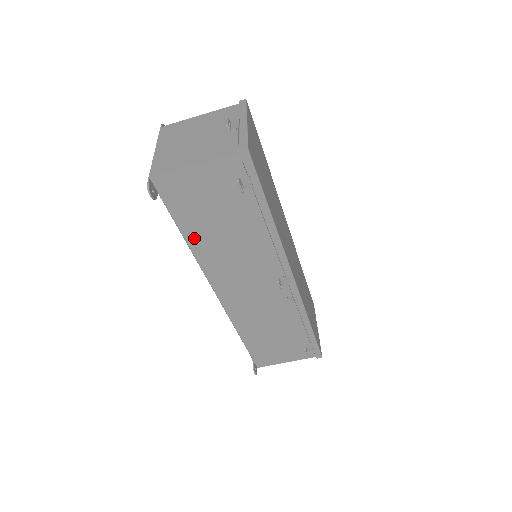
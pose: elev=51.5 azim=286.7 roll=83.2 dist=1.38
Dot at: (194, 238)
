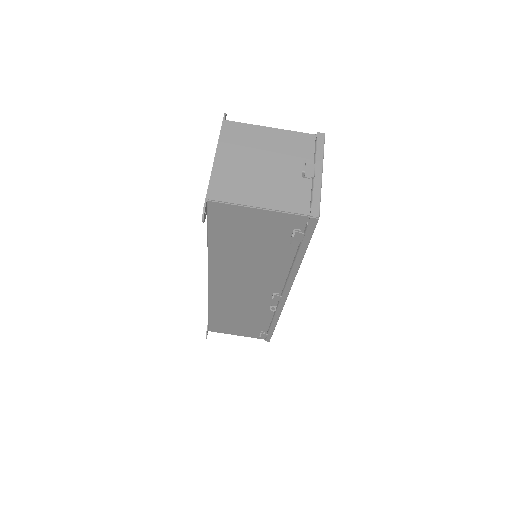
Dot at: (218, 249)
